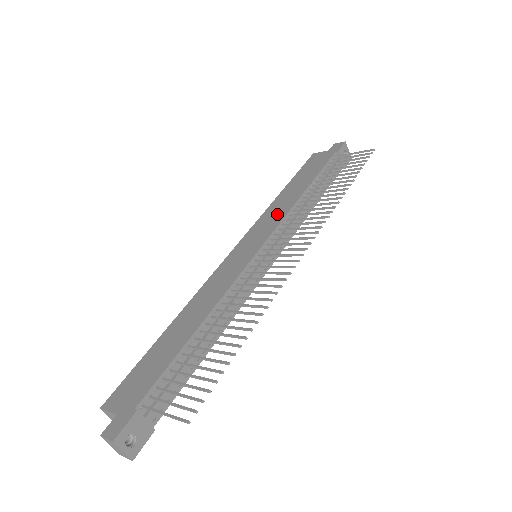
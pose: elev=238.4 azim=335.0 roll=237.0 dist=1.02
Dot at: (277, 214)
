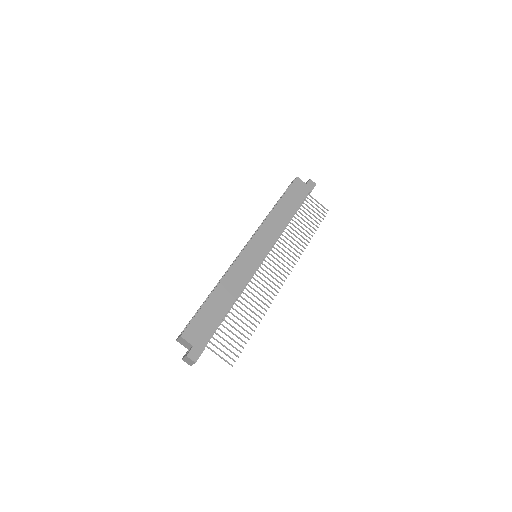
Dot at: (274, 231)
